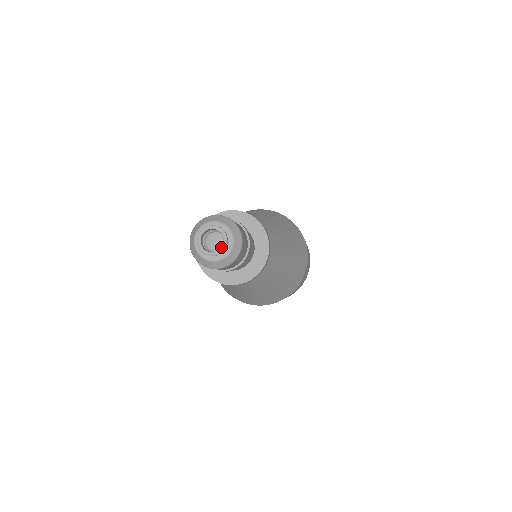
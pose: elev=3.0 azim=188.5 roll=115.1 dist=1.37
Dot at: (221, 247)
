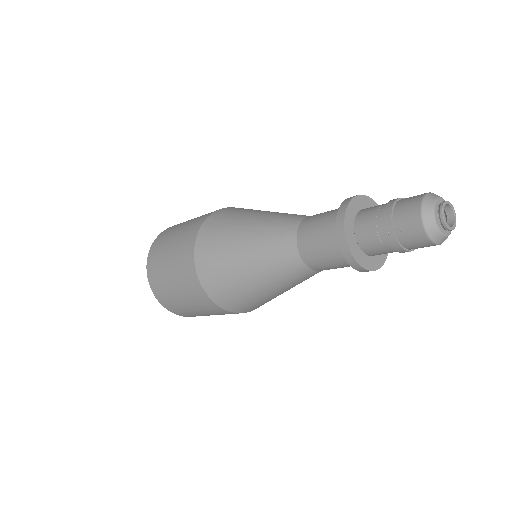
Dot at: (454, 223)
